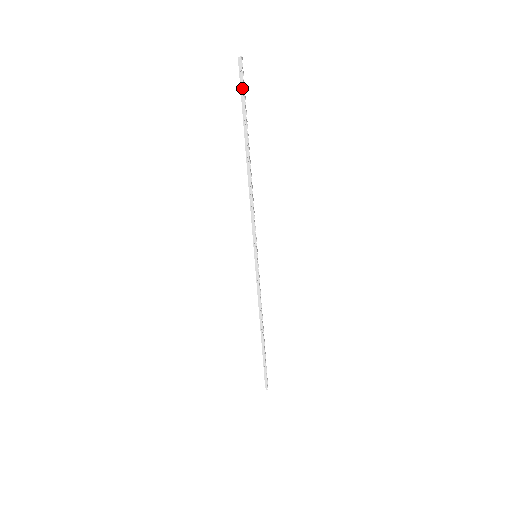
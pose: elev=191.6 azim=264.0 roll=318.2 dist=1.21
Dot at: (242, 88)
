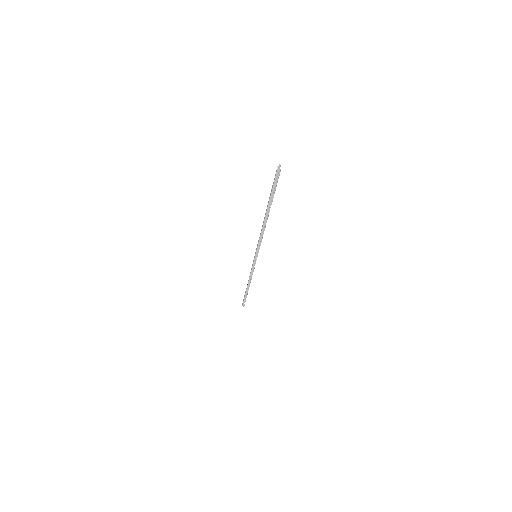
Dot at: (275, 185)
